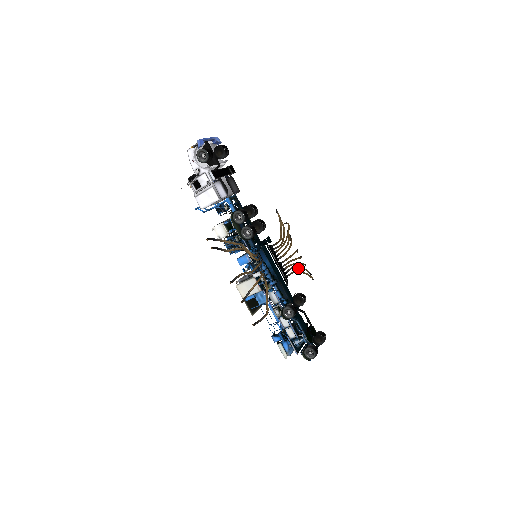
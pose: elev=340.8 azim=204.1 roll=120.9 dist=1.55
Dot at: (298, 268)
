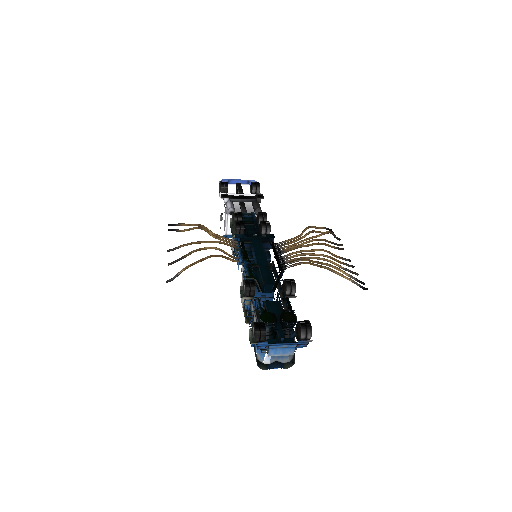
Dot at: (311, 261)
